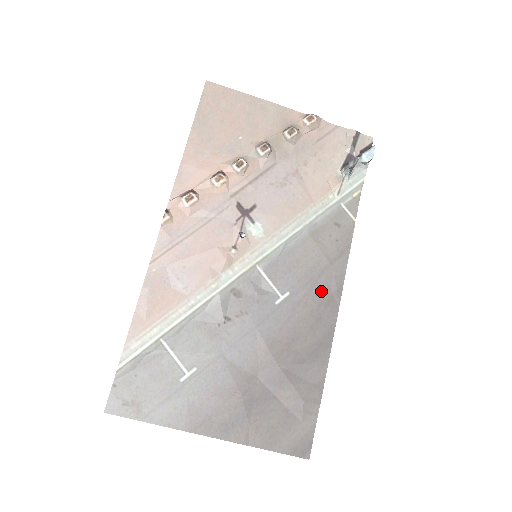
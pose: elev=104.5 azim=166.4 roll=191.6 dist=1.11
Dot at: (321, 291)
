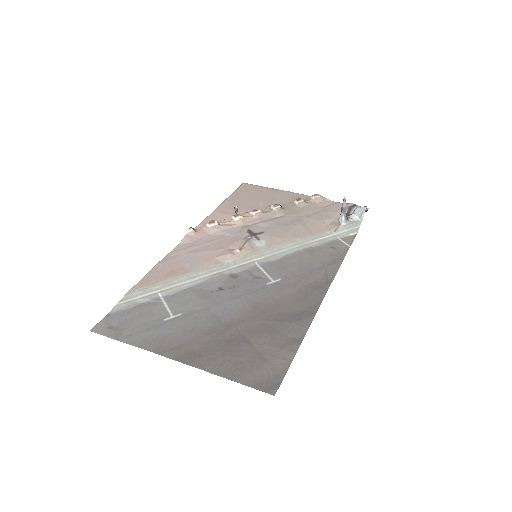
Dot at: (311, 281)
